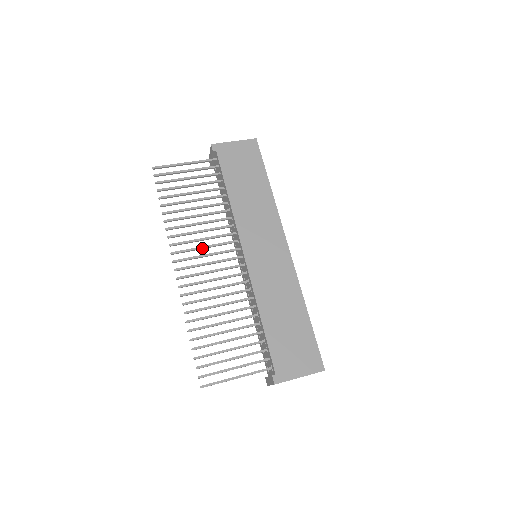
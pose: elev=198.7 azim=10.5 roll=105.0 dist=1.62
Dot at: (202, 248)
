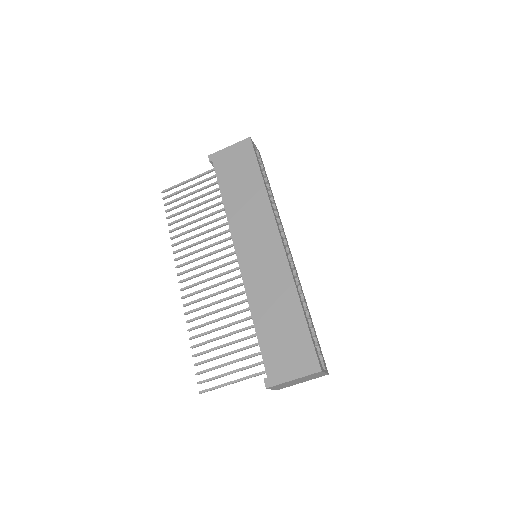
Dot at: (202, 257)
